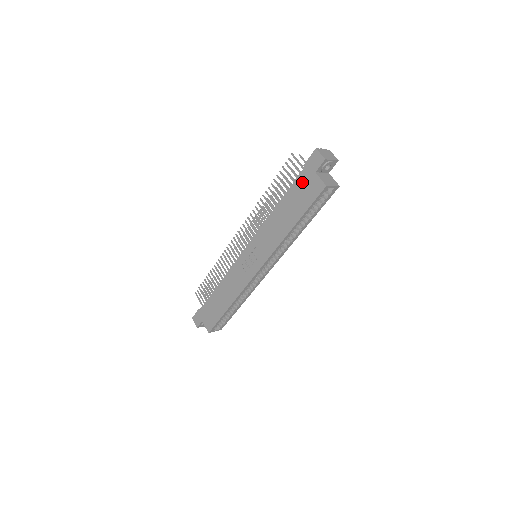
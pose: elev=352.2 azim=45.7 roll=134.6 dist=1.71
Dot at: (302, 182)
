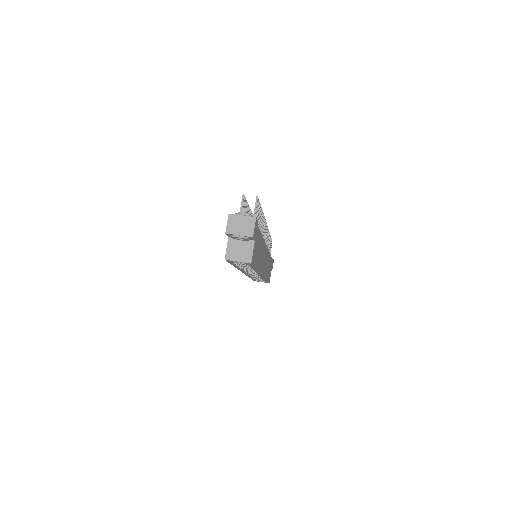
Dot at: occluded
